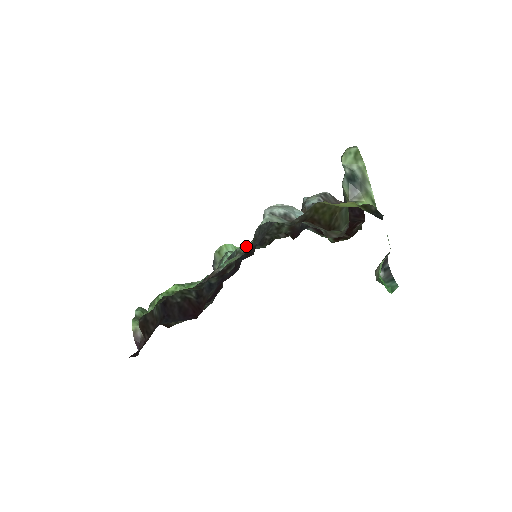
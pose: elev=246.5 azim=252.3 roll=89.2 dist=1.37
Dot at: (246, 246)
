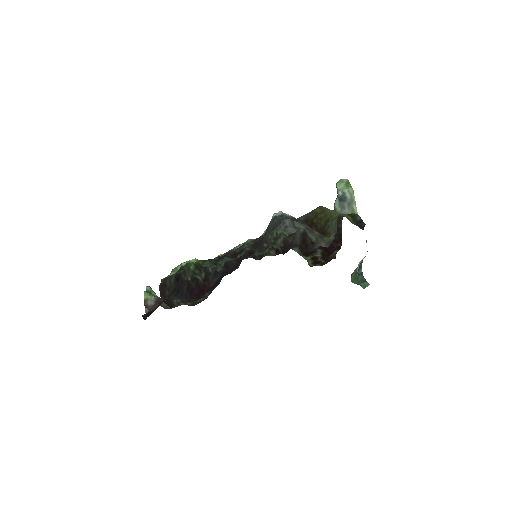
Dot at: (256, 238)
